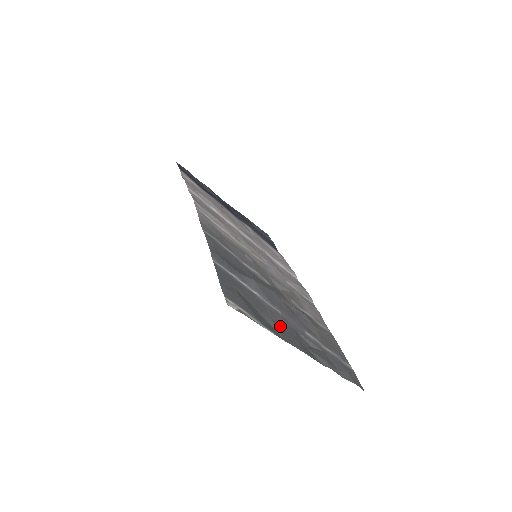
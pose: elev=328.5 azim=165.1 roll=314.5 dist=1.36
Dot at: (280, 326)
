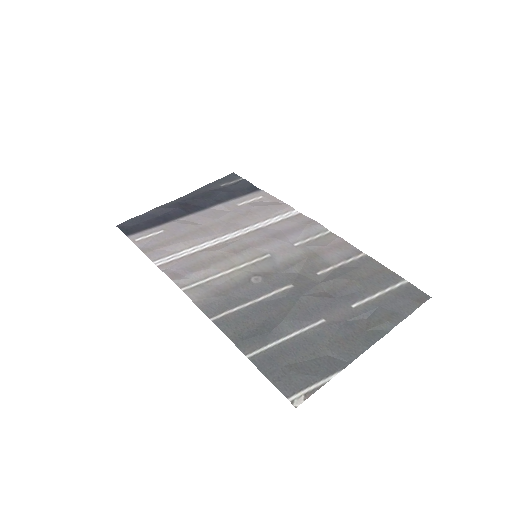
Dot at: (335, 343)
